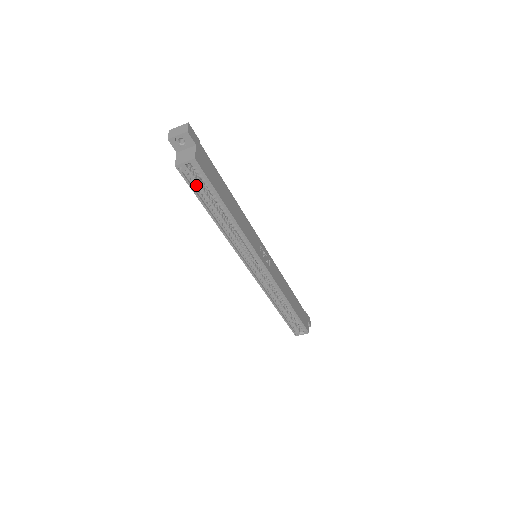
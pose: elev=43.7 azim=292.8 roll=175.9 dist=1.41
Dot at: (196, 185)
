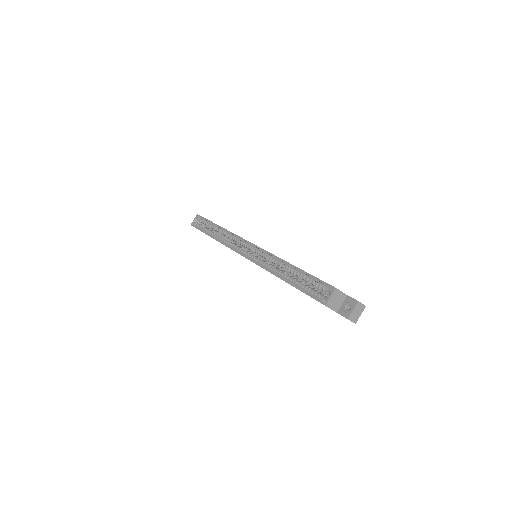
Dot at: (201, 227)
